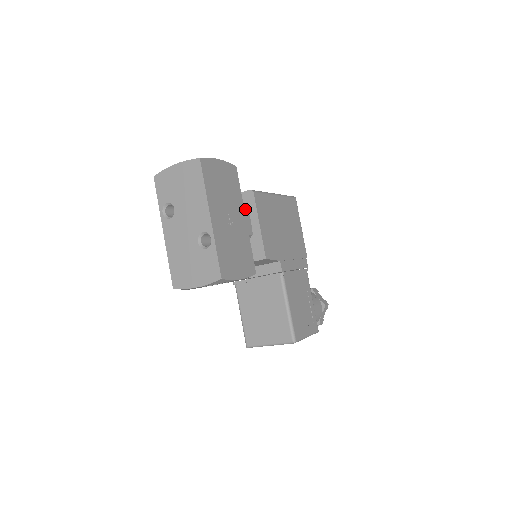
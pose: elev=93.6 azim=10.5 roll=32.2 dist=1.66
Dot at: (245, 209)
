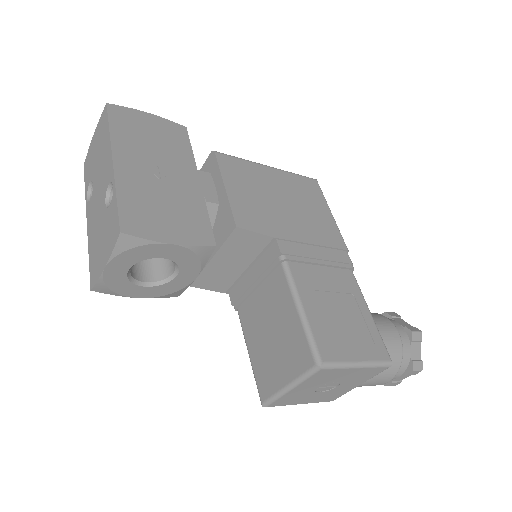
Dot at: (204, 174)
